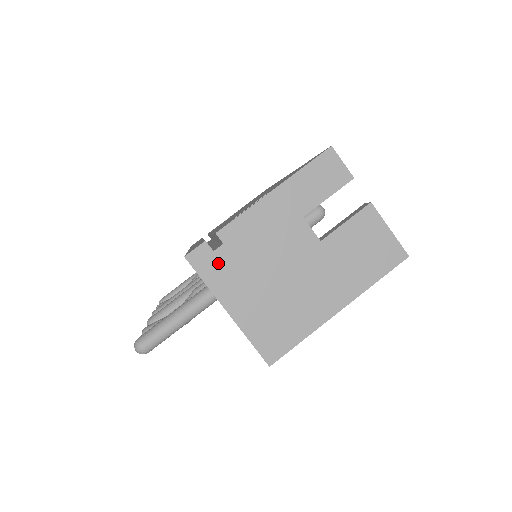
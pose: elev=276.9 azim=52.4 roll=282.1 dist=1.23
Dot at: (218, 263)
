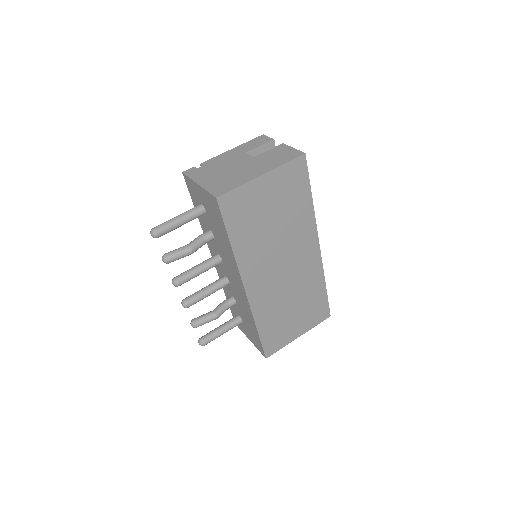
Dot at: (198, 171)
